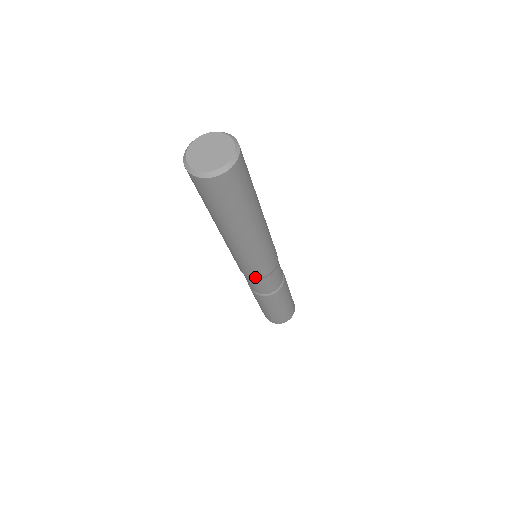
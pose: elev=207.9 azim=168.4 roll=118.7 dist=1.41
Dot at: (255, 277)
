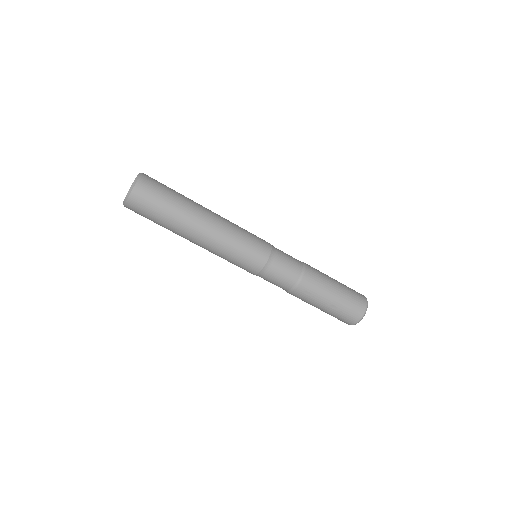
Dot at: (266, 258)
